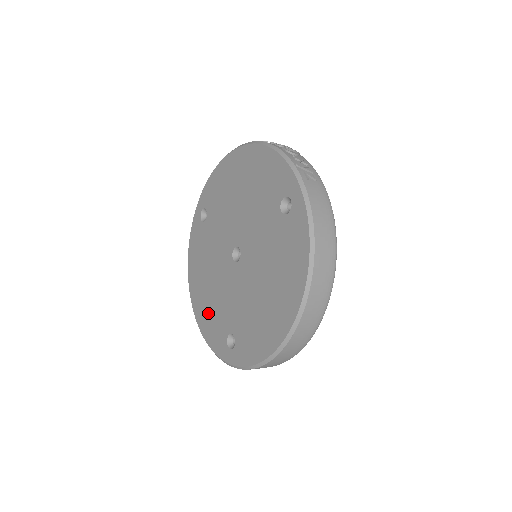
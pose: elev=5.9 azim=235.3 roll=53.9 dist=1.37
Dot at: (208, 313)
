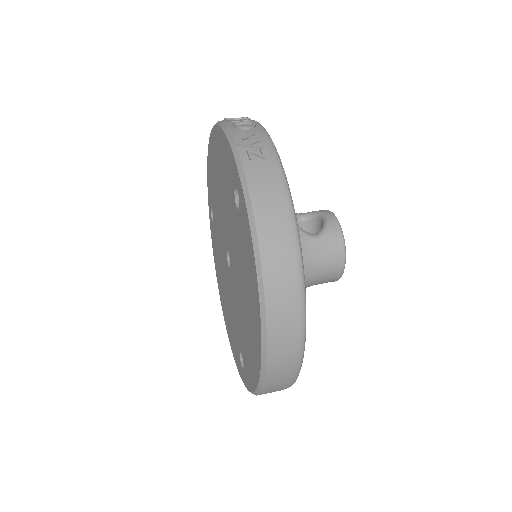
Dot at: (229, 325)
